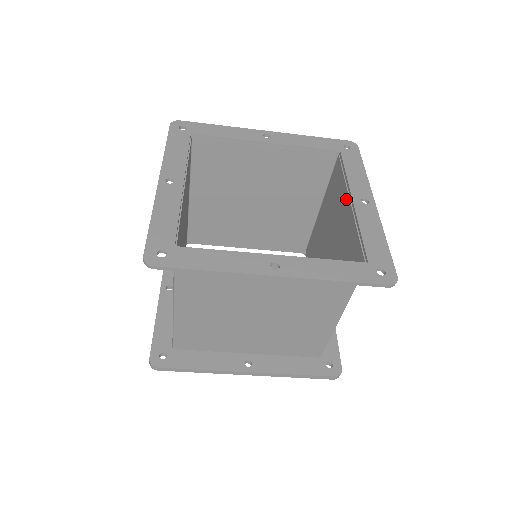
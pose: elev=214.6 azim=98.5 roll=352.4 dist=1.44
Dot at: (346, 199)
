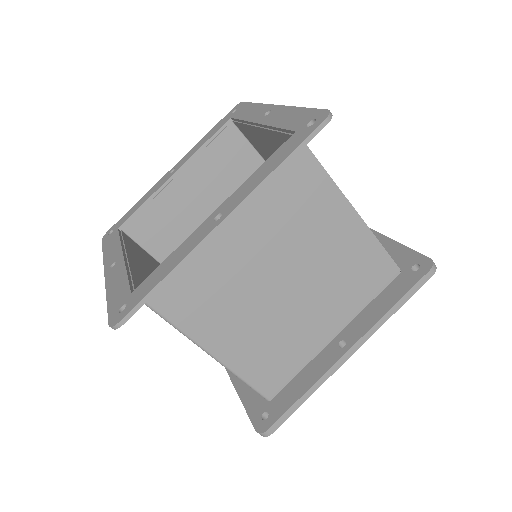
Dot at: (258, 132)
